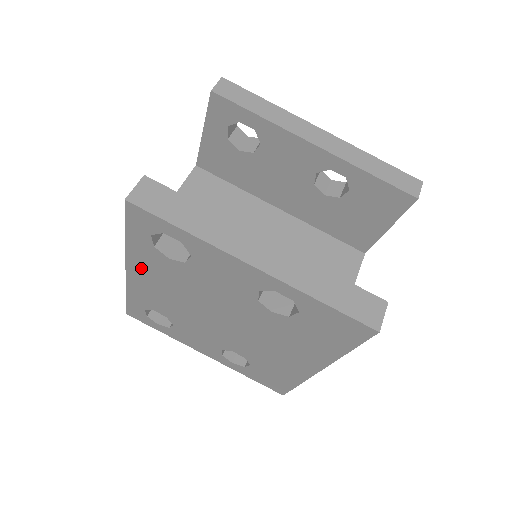
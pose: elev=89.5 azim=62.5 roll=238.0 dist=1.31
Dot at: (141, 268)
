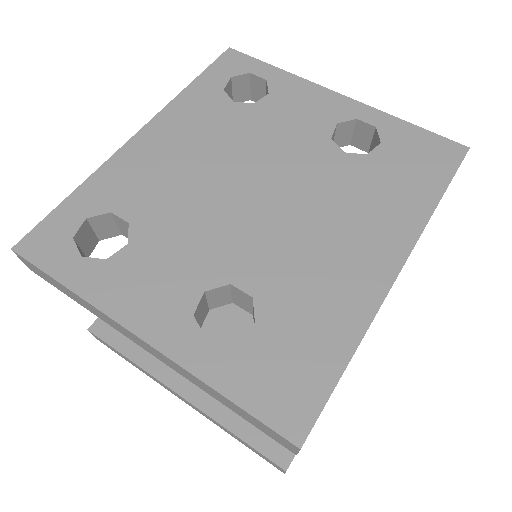
Dot at: (172, 124)
